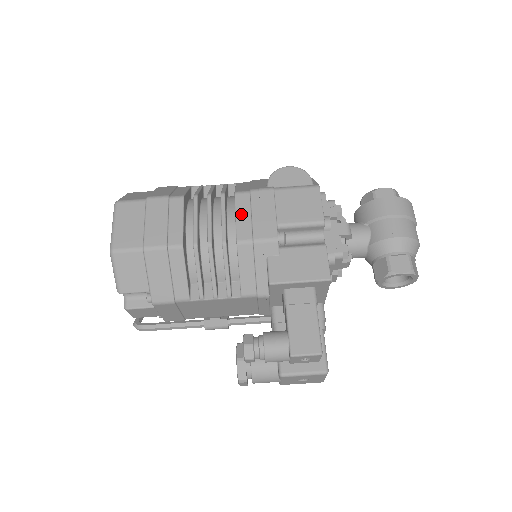
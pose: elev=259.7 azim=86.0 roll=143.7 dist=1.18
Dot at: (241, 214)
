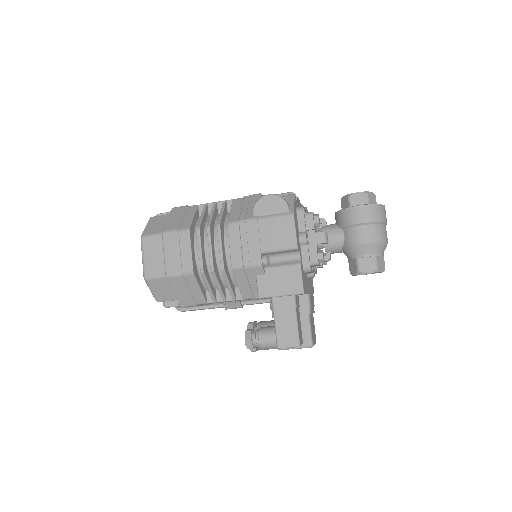
Dot at: (233, 243)
